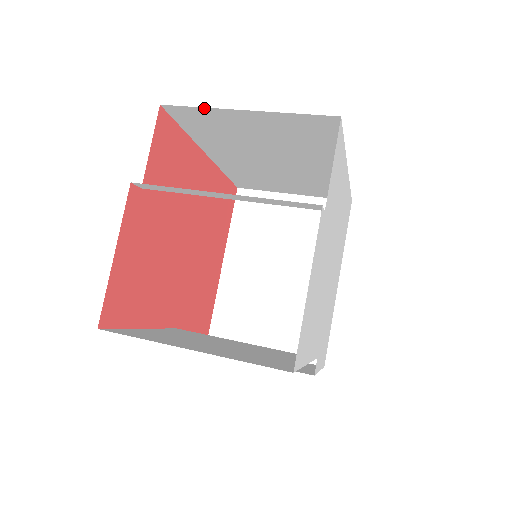
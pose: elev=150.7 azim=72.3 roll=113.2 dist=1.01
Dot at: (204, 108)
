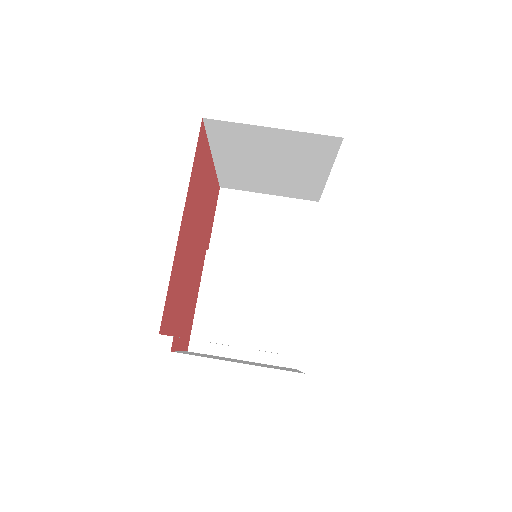
Dot at: occluded
